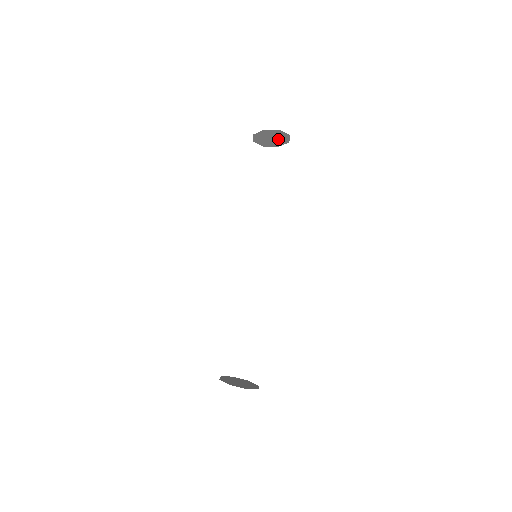
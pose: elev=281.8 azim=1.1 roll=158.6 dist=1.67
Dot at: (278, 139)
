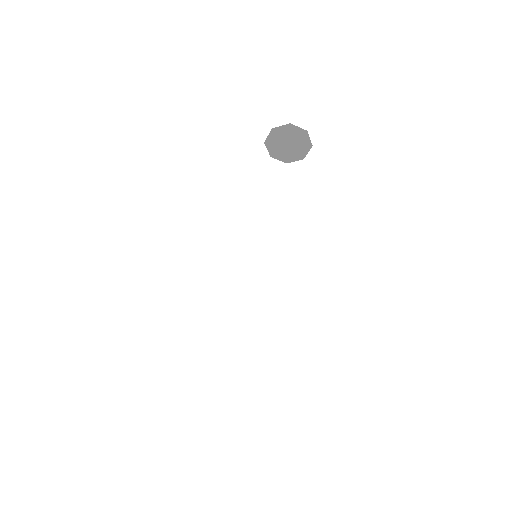
Dot at: (295, 148)
